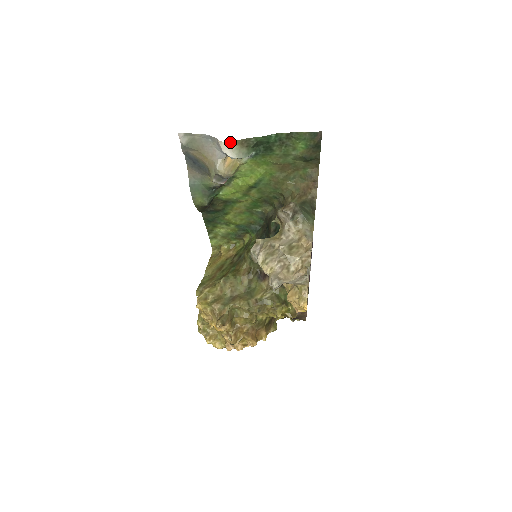
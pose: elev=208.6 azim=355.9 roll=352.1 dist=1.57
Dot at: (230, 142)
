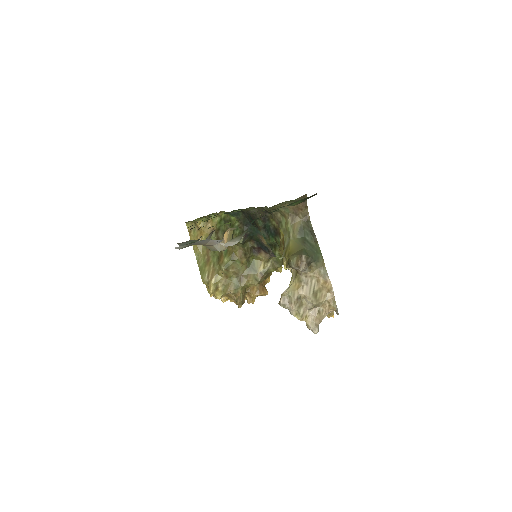
Dot at: (232, 239)
